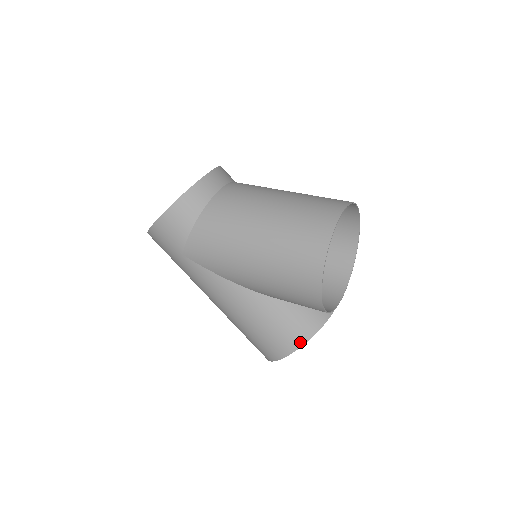
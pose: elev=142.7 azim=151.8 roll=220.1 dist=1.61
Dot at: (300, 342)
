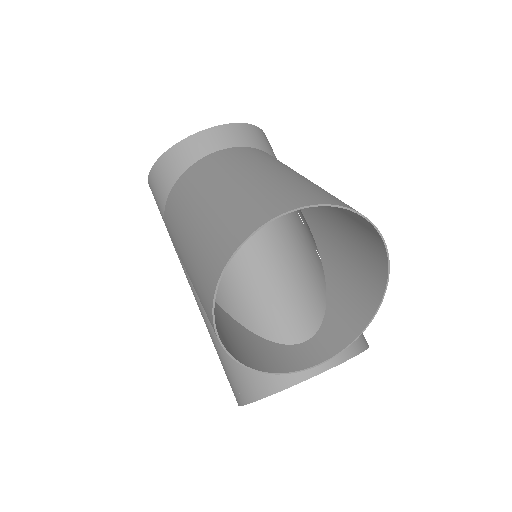
Dot at: (251, 396)
